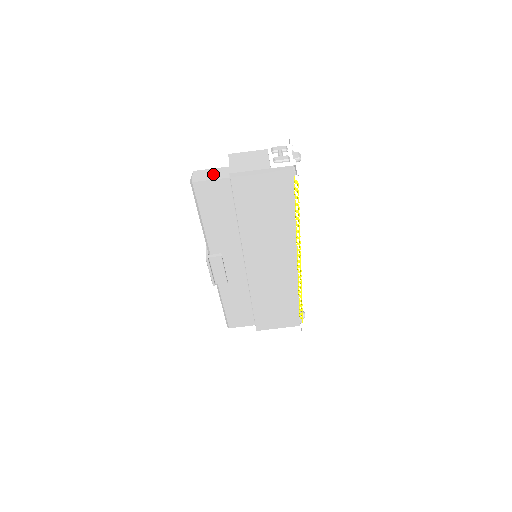
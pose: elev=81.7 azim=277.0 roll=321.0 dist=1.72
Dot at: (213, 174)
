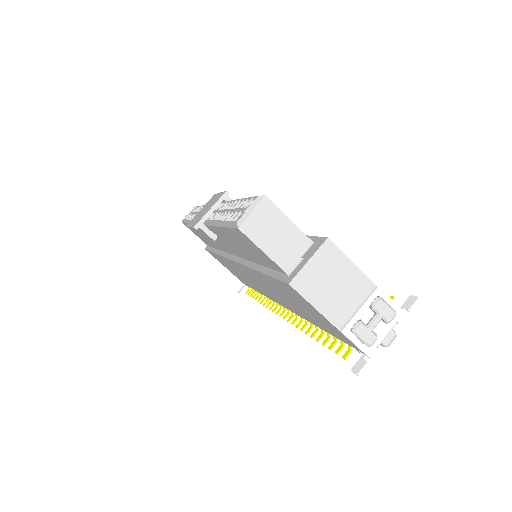
Dot at: (277, 243)
